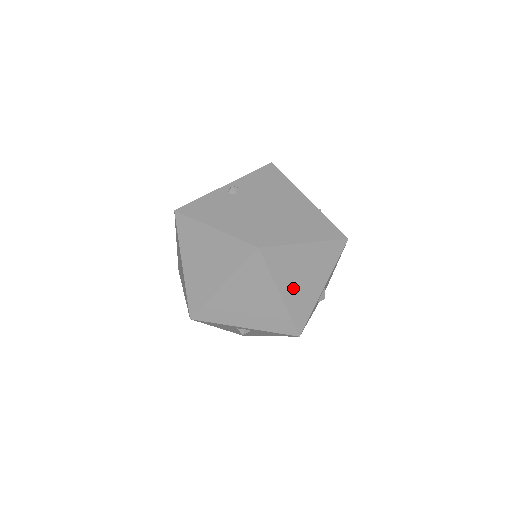
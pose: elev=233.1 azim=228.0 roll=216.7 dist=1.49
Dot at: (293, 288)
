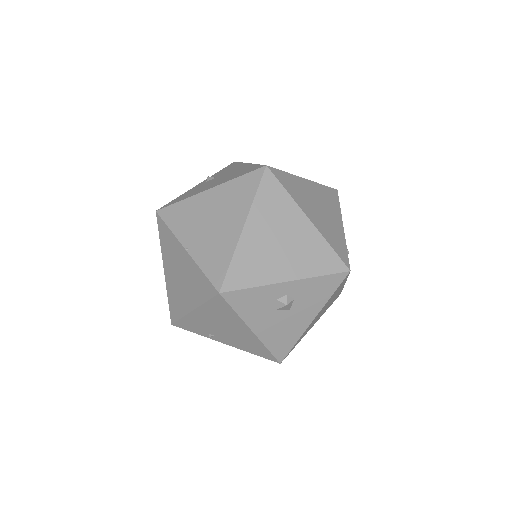
Dot at: (316, 216)
